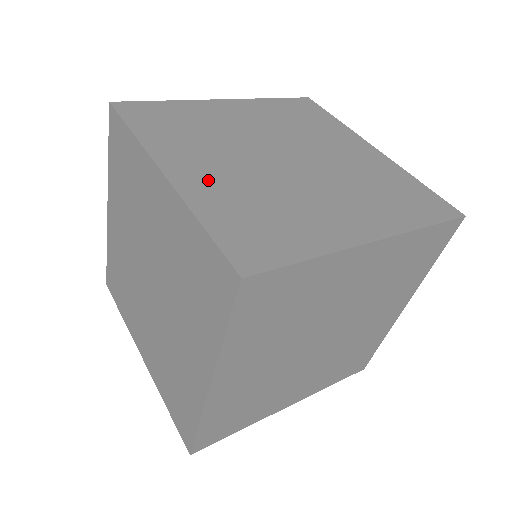
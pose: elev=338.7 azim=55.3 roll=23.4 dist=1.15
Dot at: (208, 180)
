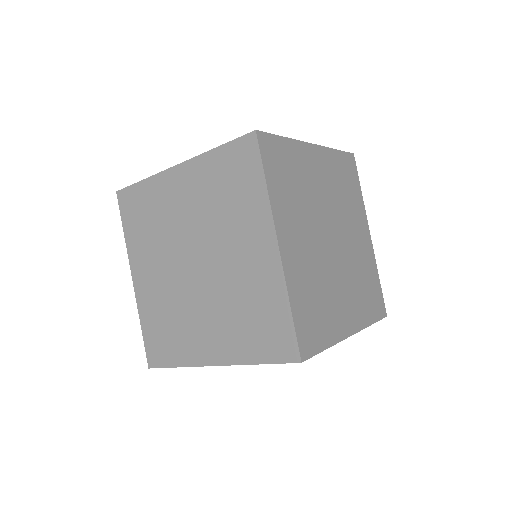
Dot at: occluded
